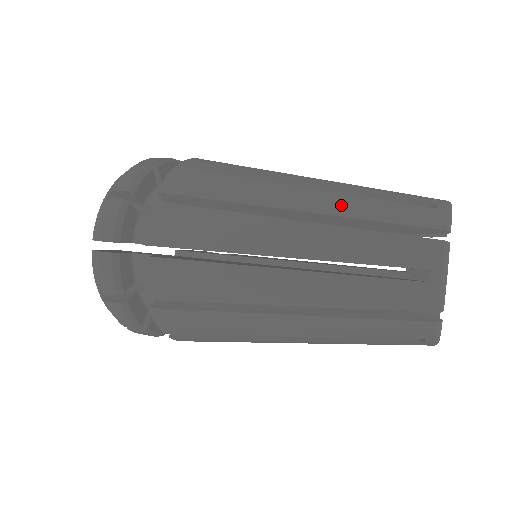
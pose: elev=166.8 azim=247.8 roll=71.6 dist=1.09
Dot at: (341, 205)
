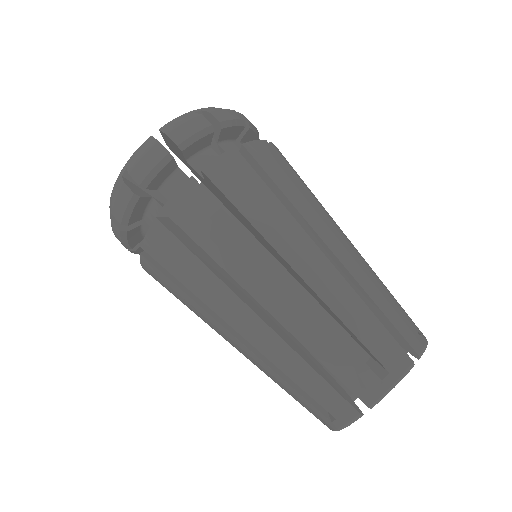
Dot at: (305, 328)
